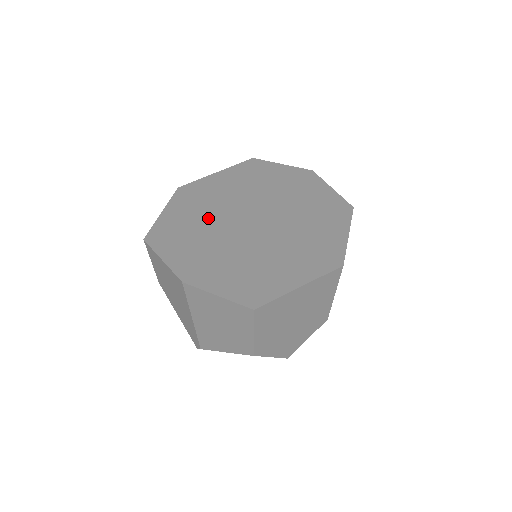
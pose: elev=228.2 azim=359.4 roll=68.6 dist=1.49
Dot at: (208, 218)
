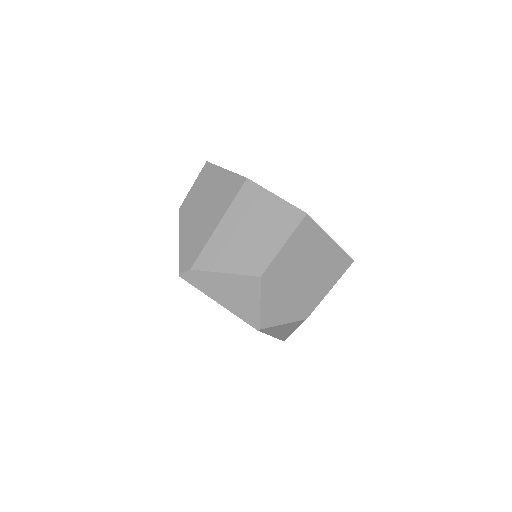
Dot at: occluded
